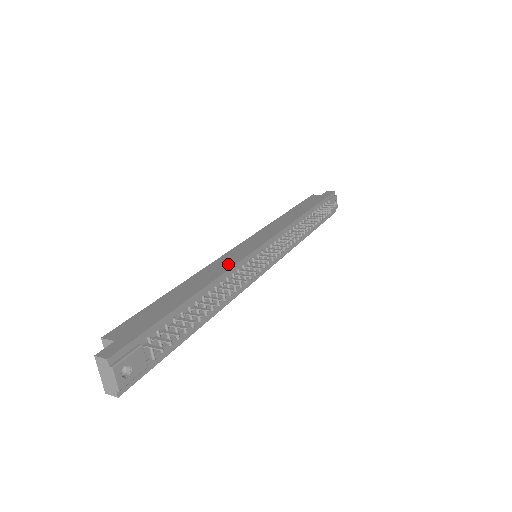
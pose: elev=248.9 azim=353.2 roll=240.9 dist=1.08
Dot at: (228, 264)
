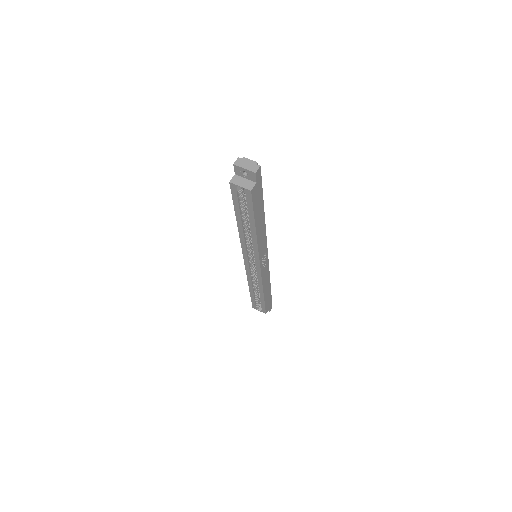
Dot at: occluded
